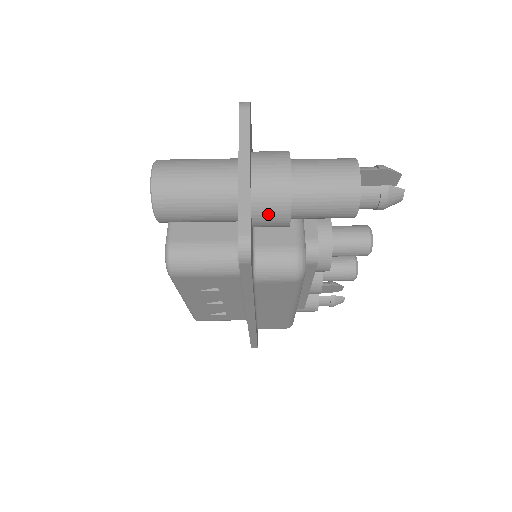
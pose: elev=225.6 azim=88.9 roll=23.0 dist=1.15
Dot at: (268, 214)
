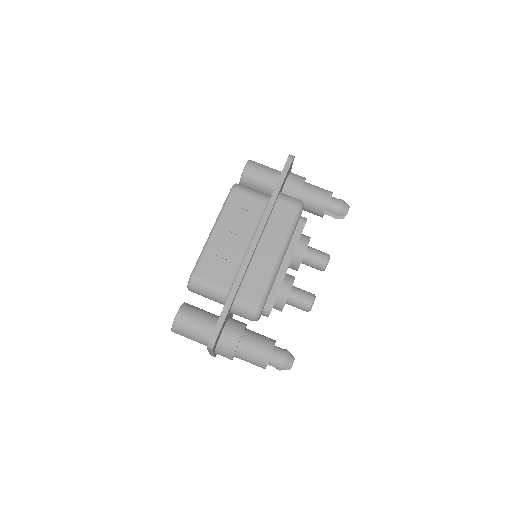
Dot at: (295, 178)
